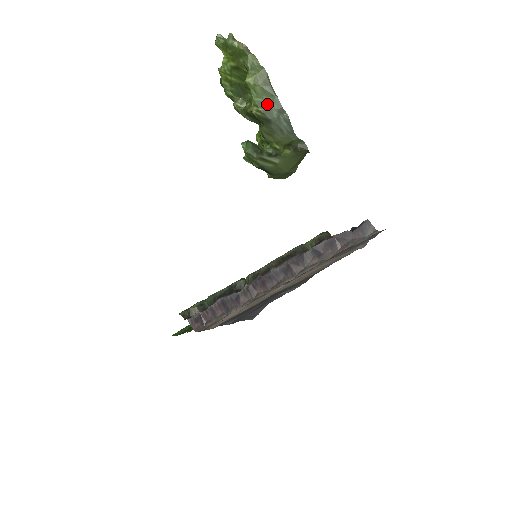
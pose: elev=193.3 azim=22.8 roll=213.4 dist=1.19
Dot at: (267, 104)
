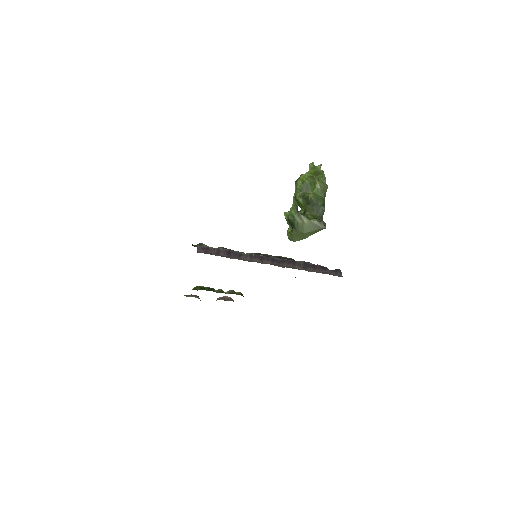
Dot at: (319, 198)
